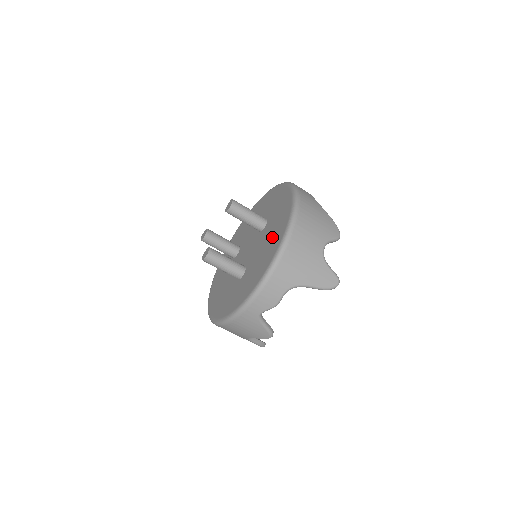
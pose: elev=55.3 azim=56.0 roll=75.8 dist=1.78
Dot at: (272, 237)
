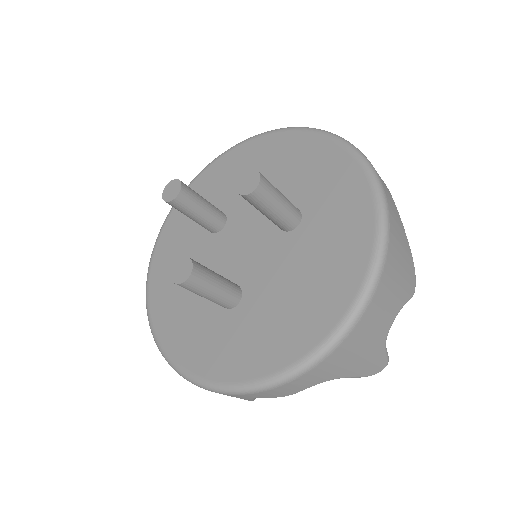
Dot at: (316, 281)
